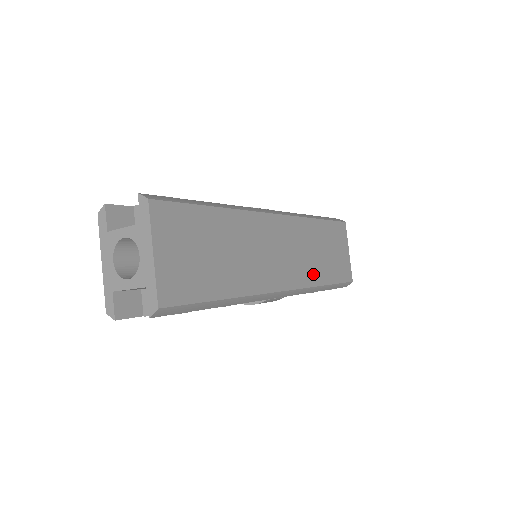
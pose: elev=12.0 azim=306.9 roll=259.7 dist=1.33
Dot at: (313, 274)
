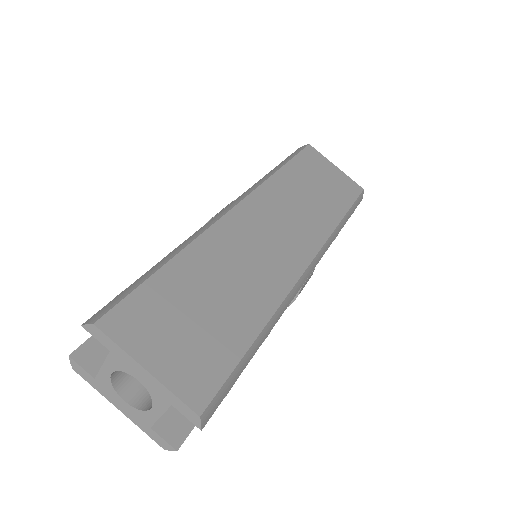
Dot at: (322, 221)
